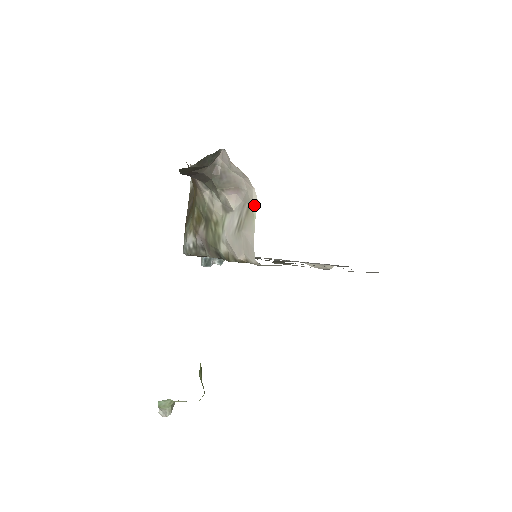
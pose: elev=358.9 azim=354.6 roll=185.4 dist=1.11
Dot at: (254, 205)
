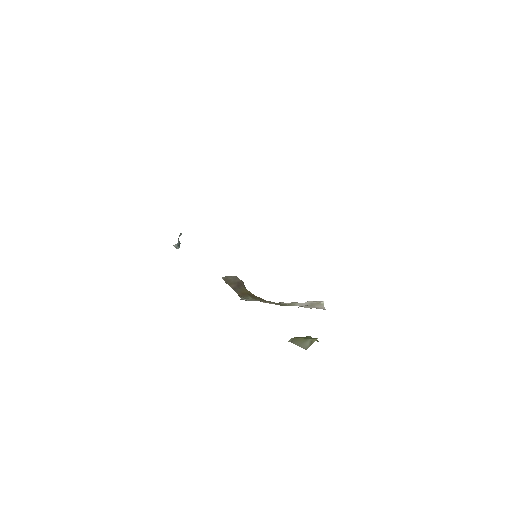
Dot at: (322, 302)
